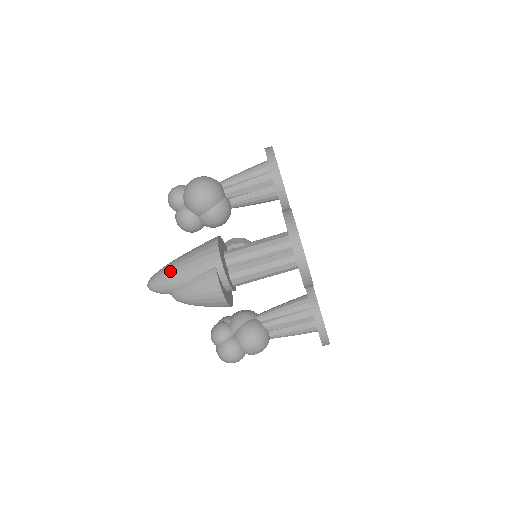
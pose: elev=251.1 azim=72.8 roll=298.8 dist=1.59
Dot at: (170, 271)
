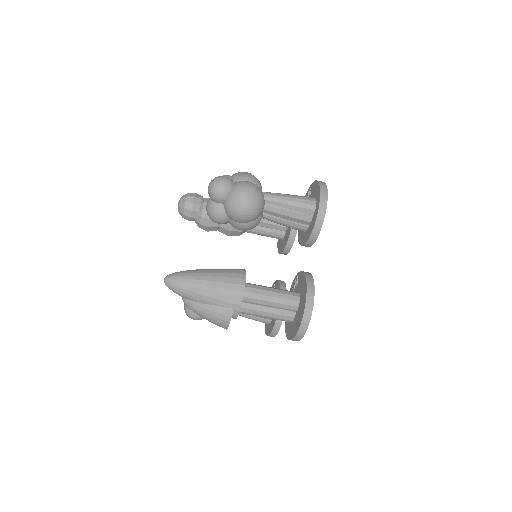
Dot at: (192, 288)
